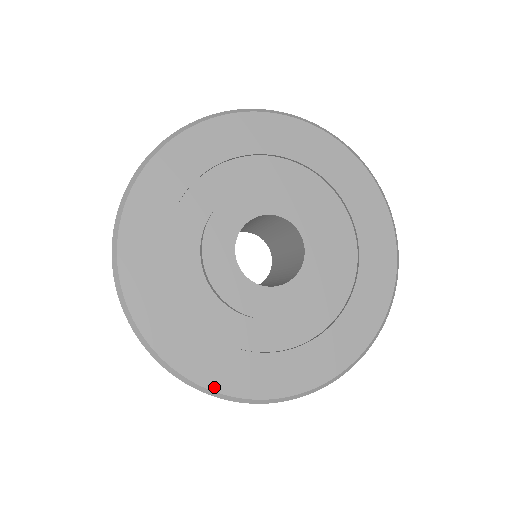
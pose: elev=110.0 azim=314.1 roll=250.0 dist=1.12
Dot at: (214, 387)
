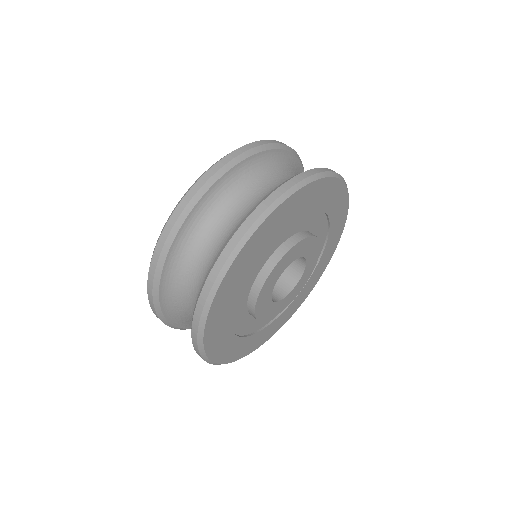
Dot at: (242, 357)
